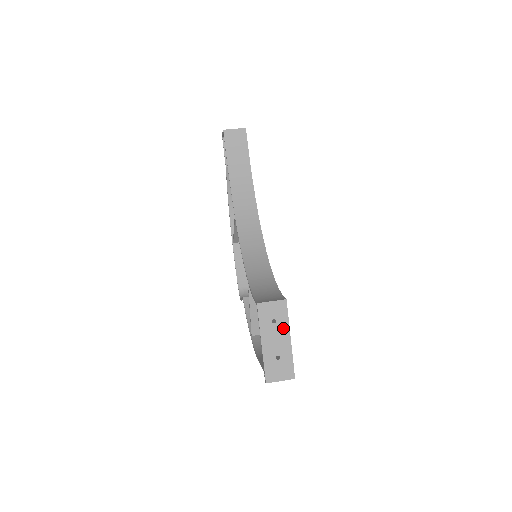
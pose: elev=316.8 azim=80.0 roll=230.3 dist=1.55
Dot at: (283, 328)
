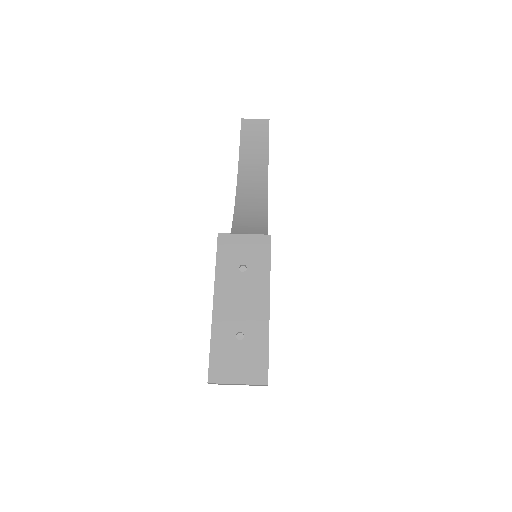
Dot at: (258, 282)
